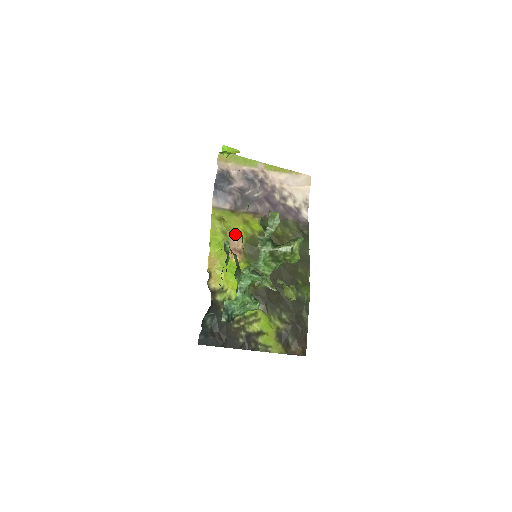
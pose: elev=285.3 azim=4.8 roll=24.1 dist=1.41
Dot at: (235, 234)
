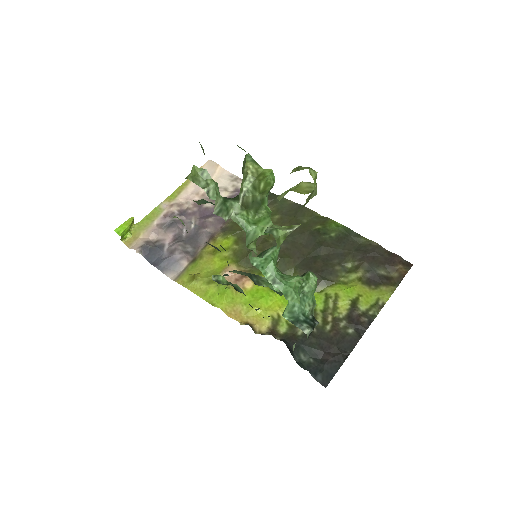
Dot at: (220, 271)
